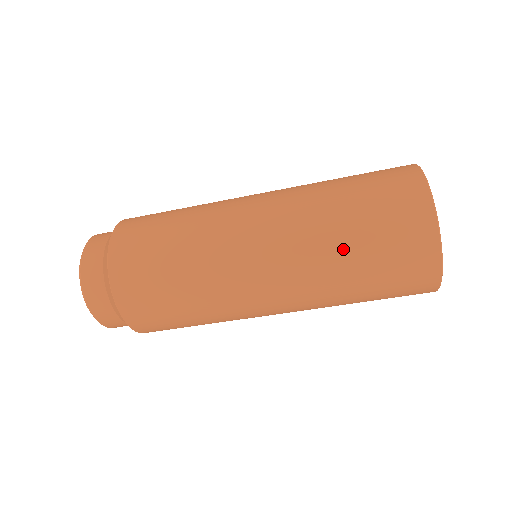
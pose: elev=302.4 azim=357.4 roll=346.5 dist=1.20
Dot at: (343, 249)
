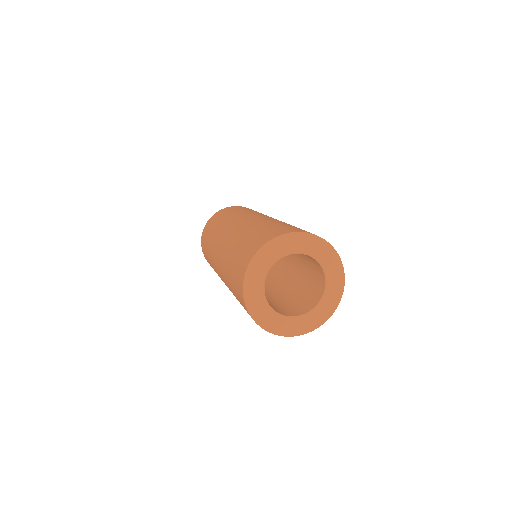
Dot at: (229, 262)
